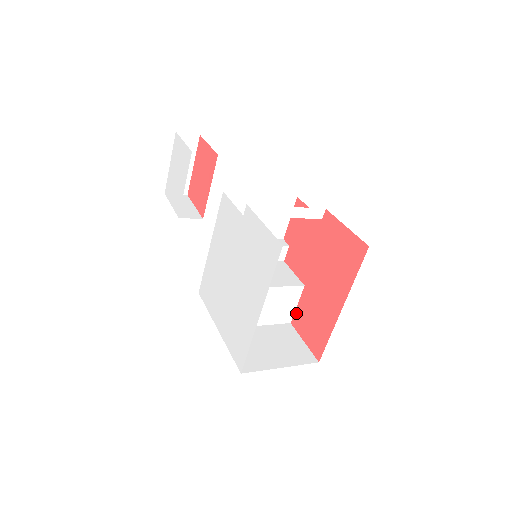
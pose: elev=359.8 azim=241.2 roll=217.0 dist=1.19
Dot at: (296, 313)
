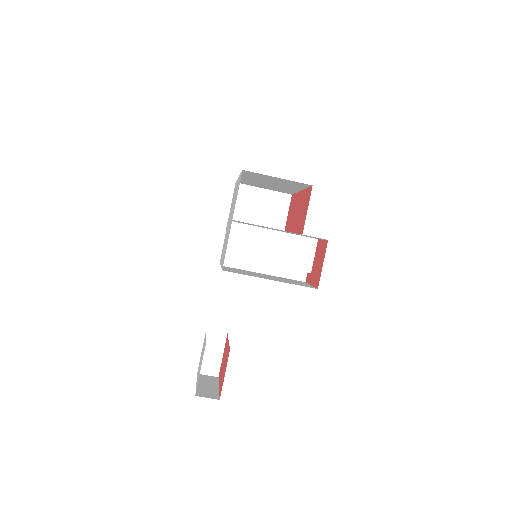
Dot at: (300, 232)
